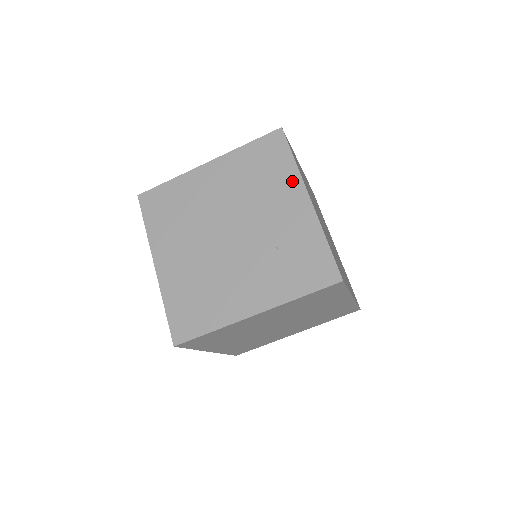
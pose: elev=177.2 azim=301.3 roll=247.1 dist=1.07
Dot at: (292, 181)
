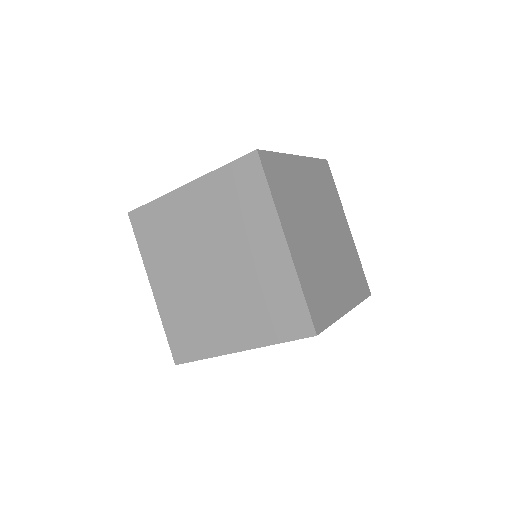
Dot at: occluded
